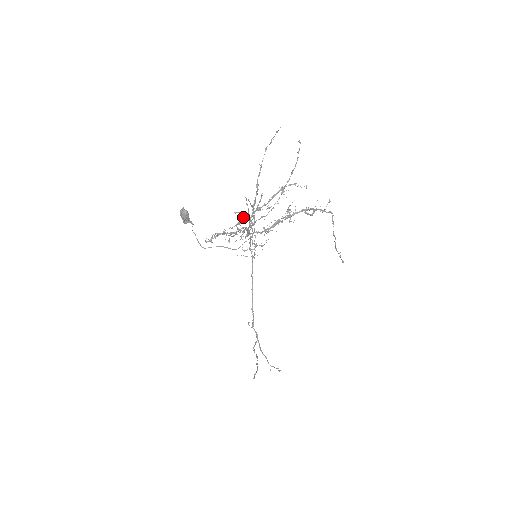
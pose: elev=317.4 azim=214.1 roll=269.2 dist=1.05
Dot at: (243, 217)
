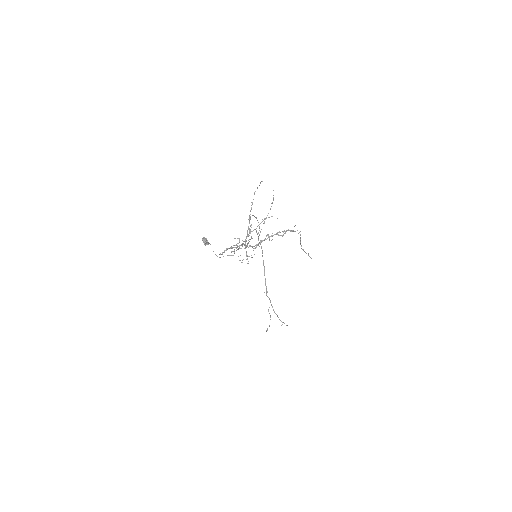
Dot at: occluded
